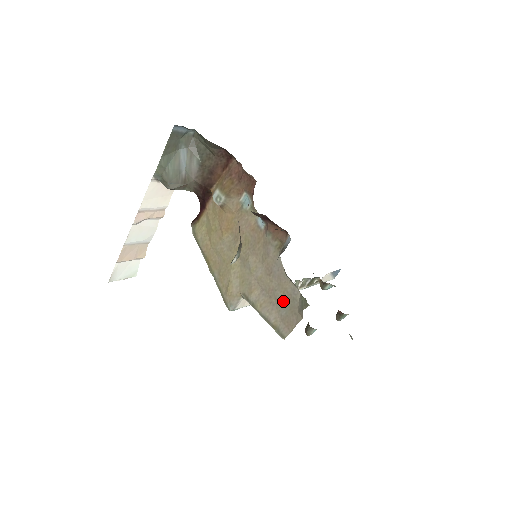
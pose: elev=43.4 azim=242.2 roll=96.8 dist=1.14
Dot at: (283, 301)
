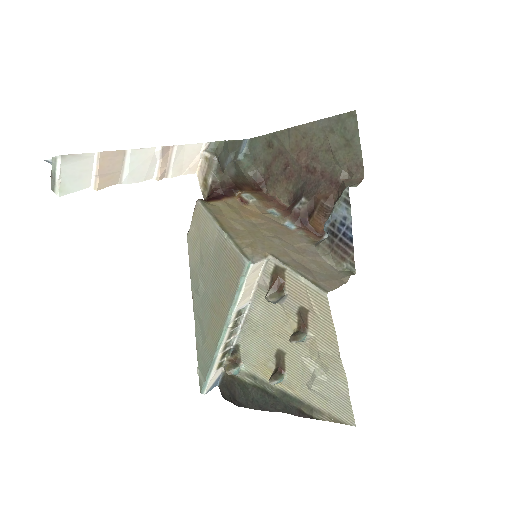
Dot at: (320, 271)
